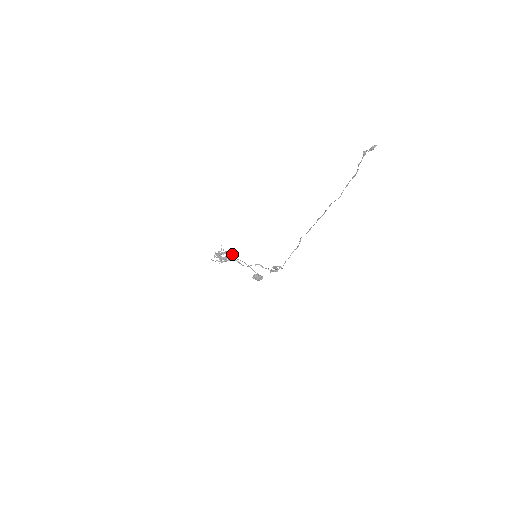
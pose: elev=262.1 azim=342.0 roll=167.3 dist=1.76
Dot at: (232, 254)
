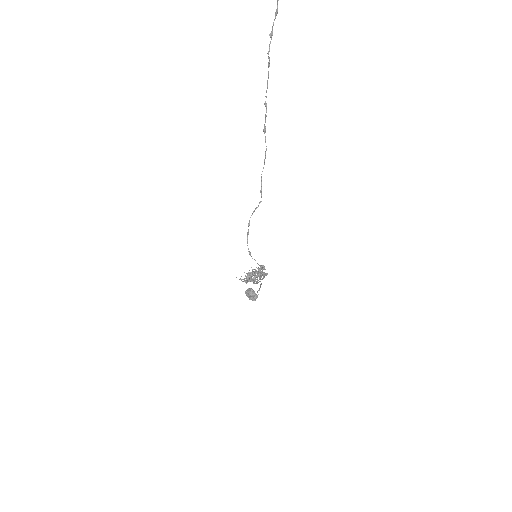
Dot at: occluded
